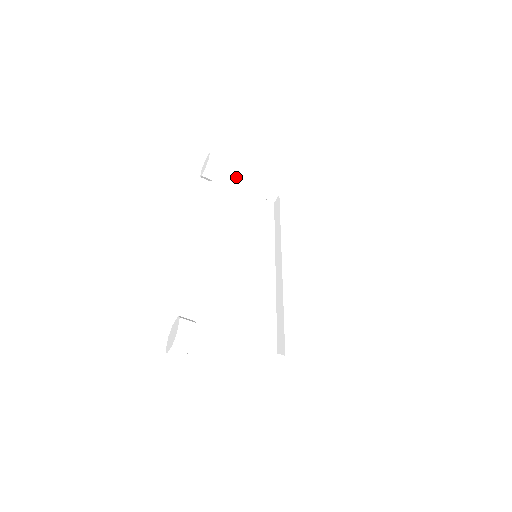
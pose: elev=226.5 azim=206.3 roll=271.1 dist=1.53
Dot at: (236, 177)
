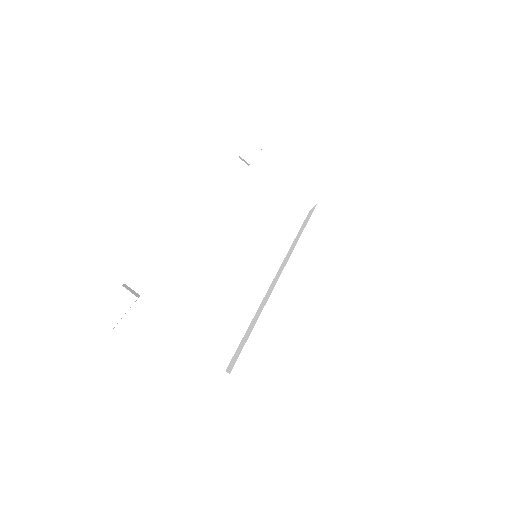
Dot at: (276, 169)
